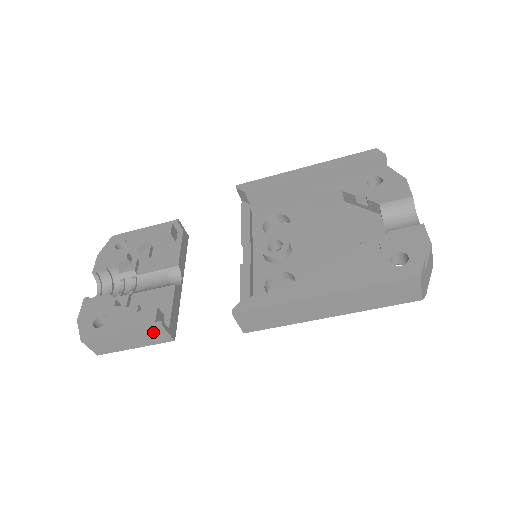
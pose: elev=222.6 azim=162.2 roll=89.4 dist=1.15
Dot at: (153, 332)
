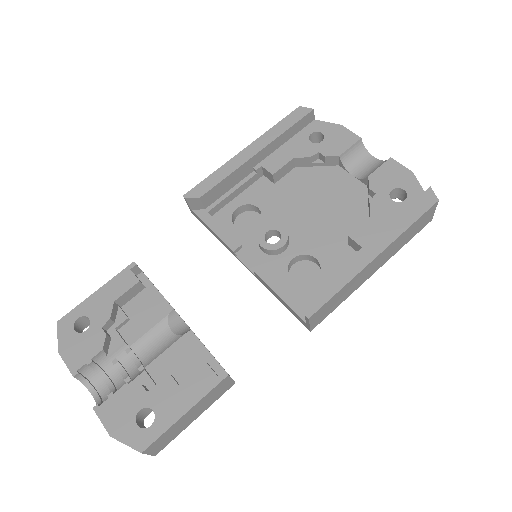
Dot at: (218, 388)
